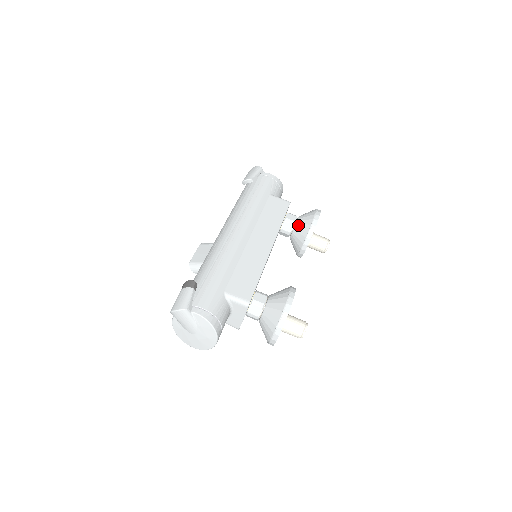
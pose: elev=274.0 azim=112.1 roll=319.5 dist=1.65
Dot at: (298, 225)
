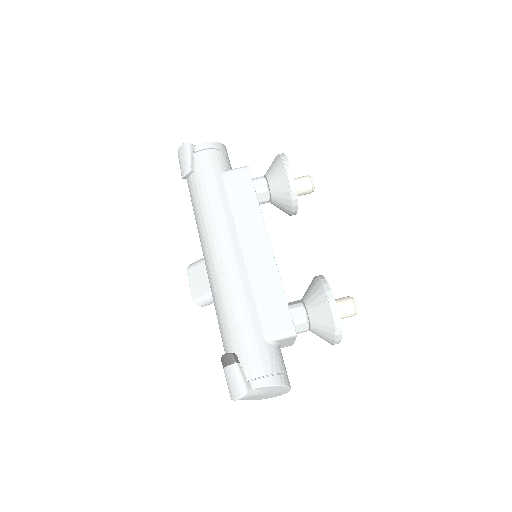
Dot at: (273, 189)
